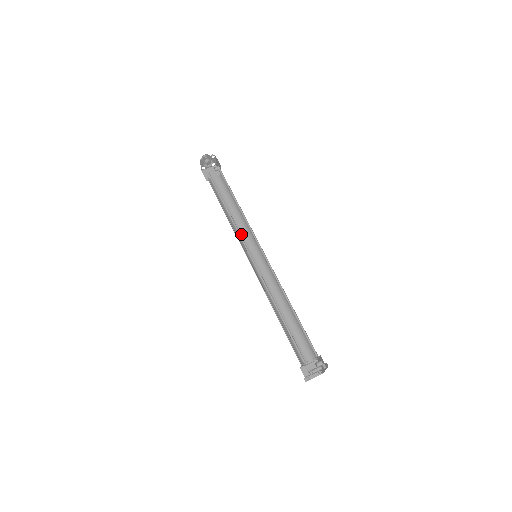
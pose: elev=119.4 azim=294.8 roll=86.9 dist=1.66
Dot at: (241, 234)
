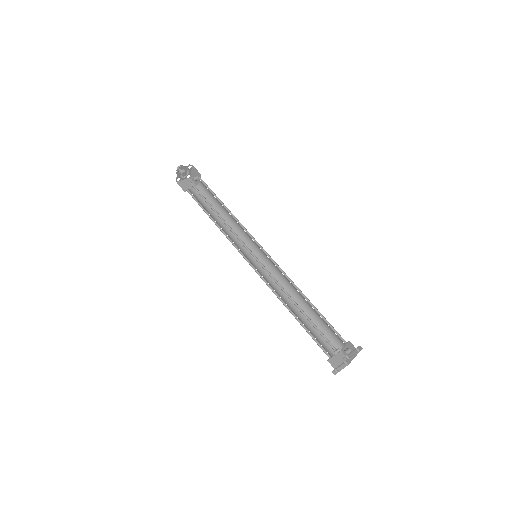
Dot at: (233, 238)
